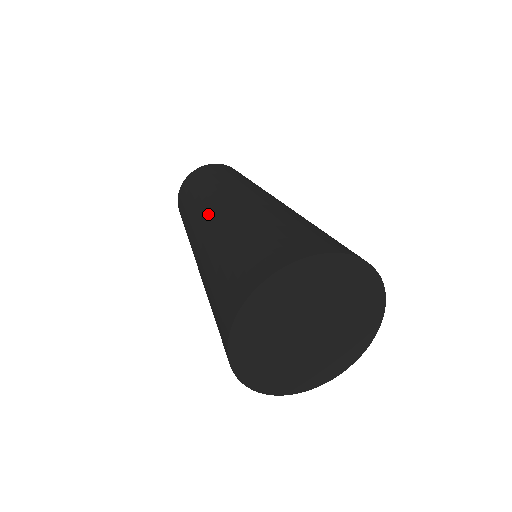
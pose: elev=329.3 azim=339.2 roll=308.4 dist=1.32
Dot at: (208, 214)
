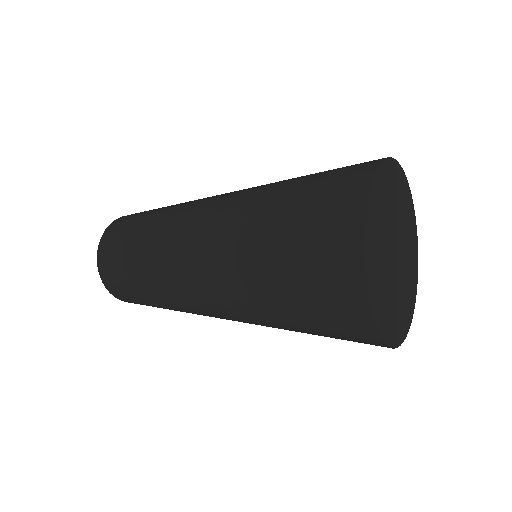
Dot at: (191, 231)
